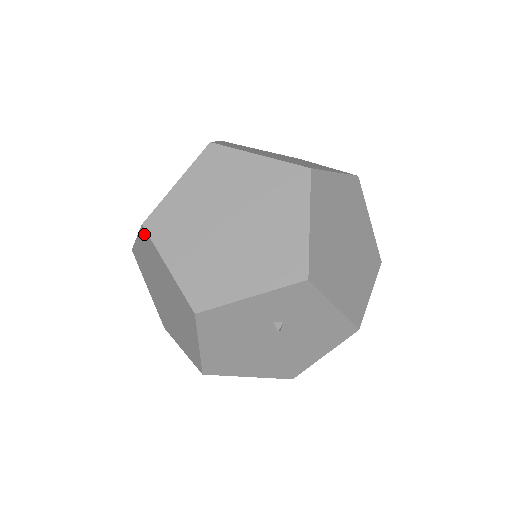
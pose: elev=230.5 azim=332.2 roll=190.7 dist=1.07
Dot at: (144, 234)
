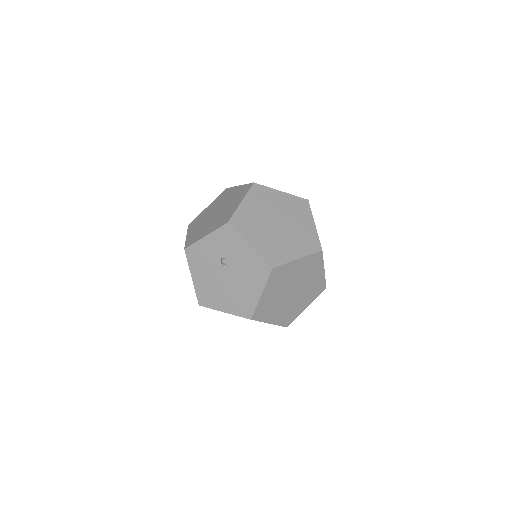
Dot at: occluded
